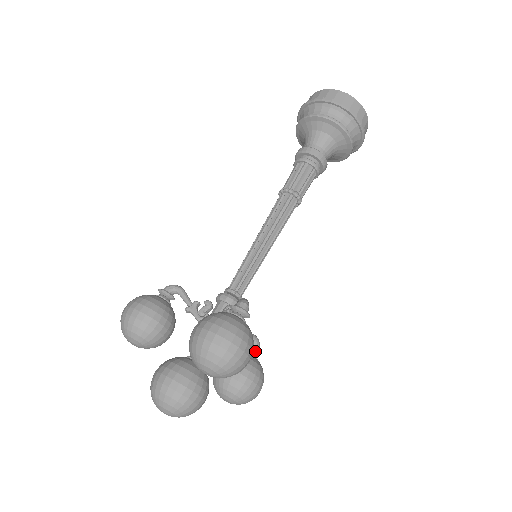
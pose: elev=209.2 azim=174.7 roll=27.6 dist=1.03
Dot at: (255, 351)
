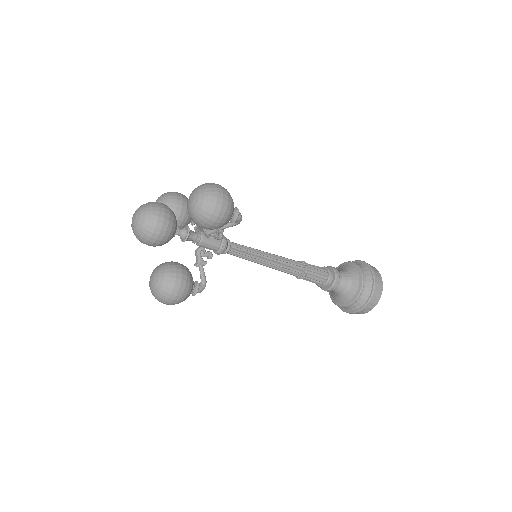
Dot at: (197, 286)
